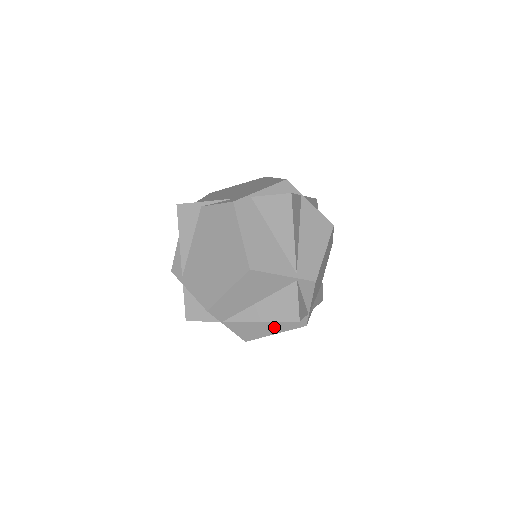
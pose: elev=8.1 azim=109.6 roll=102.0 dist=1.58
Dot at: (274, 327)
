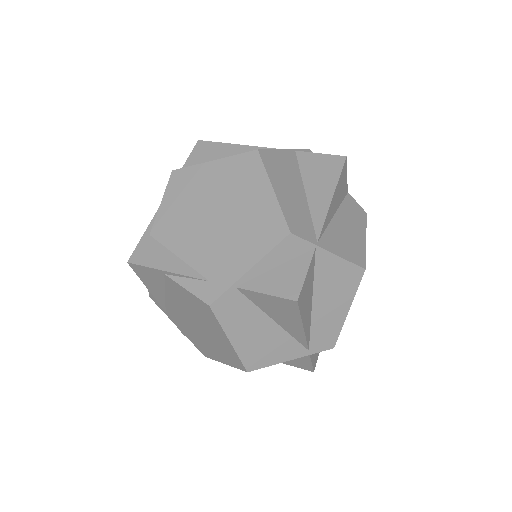
Dot at: occluded
